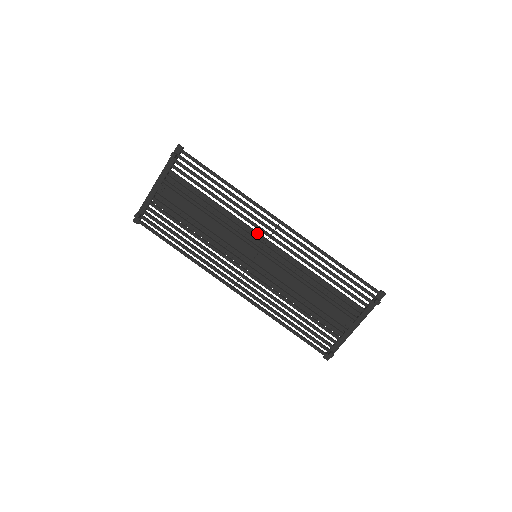
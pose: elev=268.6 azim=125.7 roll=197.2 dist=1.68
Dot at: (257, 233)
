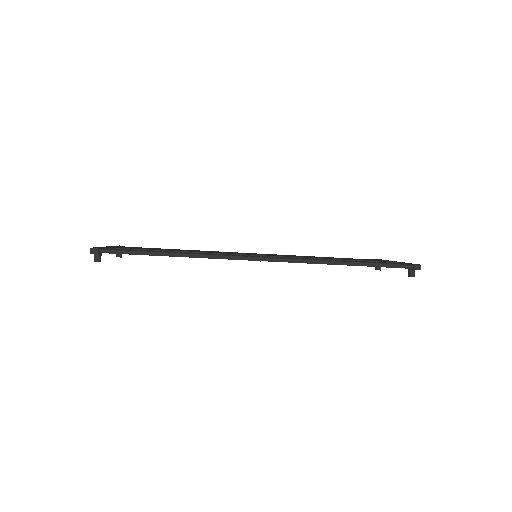
Dot at: occluded
